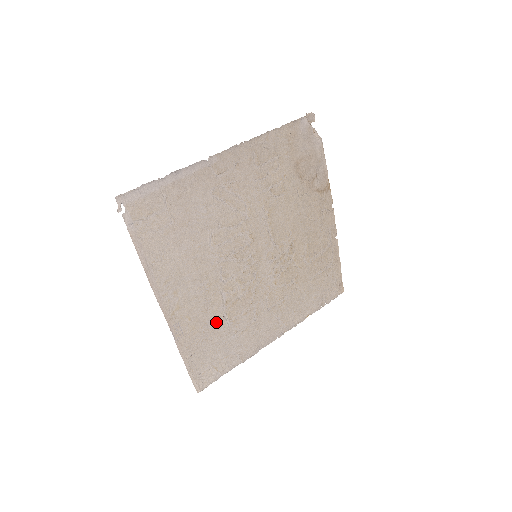
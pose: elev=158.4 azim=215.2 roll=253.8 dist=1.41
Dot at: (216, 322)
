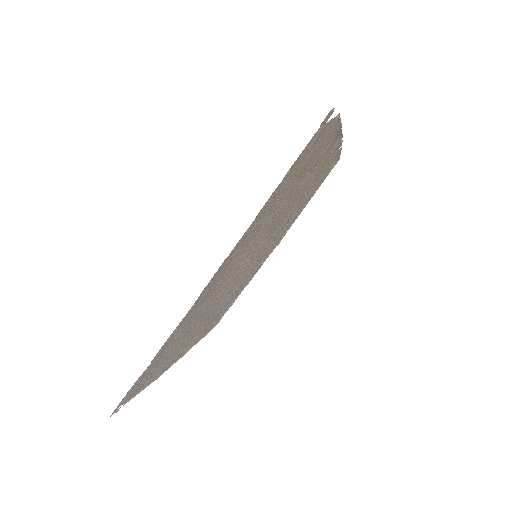
Dot at: (225, 306)
